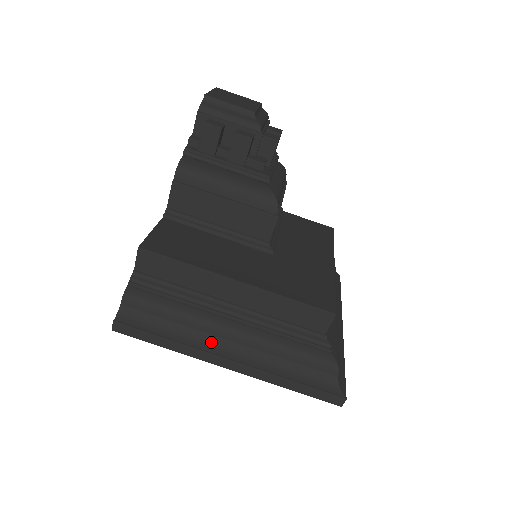
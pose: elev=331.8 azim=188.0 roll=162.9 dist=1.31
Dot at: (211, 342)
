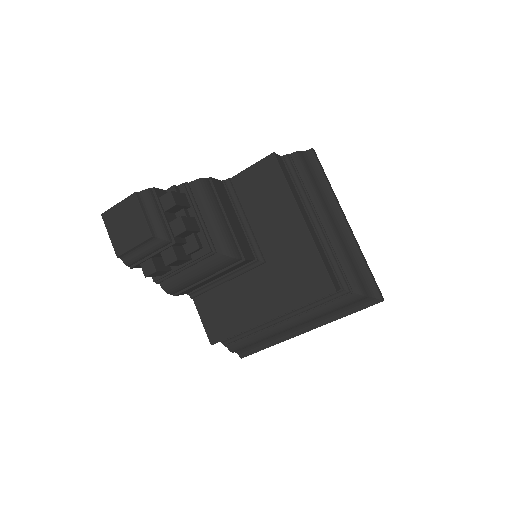
Dot at: (289, 332)
